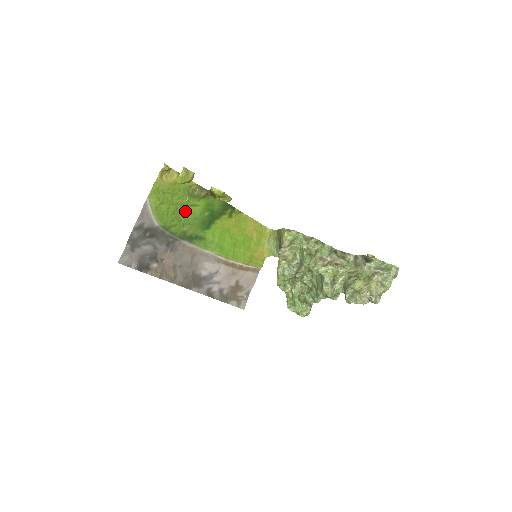
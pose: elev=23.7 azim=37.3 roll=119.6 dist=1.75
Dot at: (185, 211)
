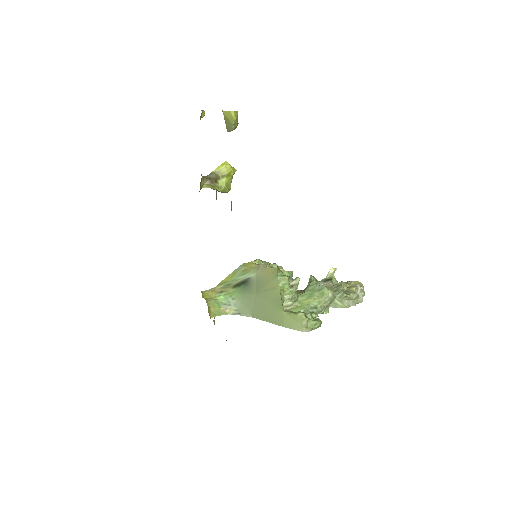
Dot at: occluded
